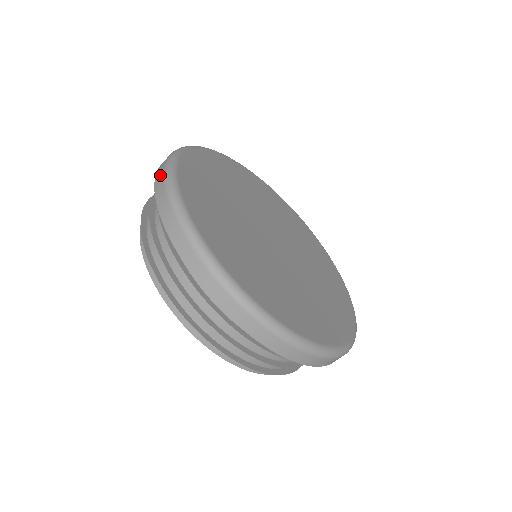
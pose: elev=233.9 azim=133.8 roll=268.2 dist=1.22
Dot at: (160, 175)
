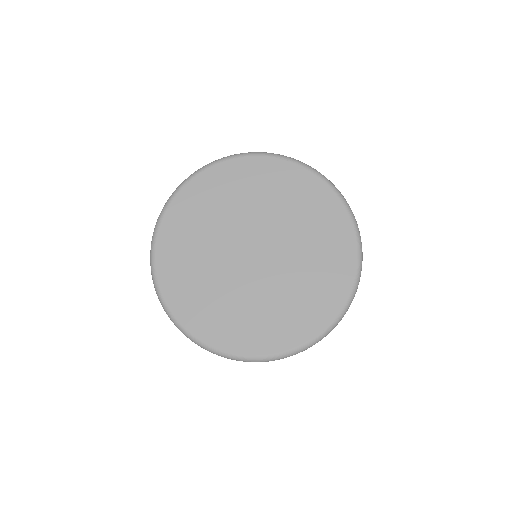
Dot at: occluded
